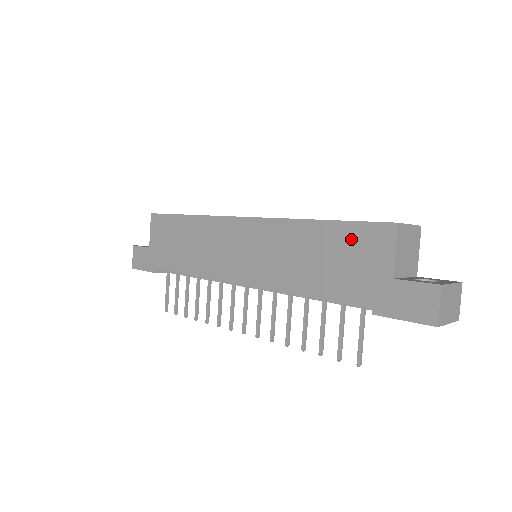
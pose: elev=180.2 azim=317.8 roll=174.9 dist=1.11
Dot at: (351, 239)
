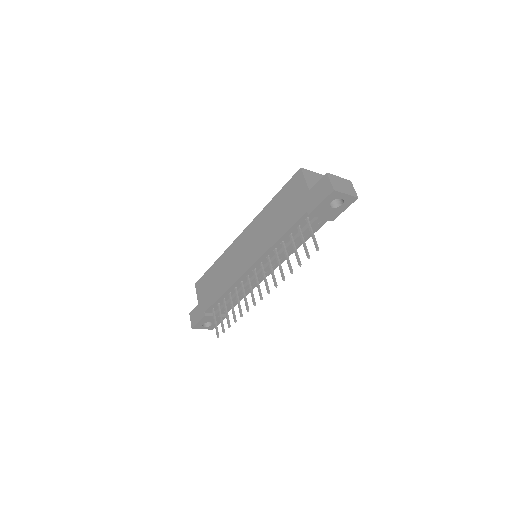
Dot at: (287, 193)
